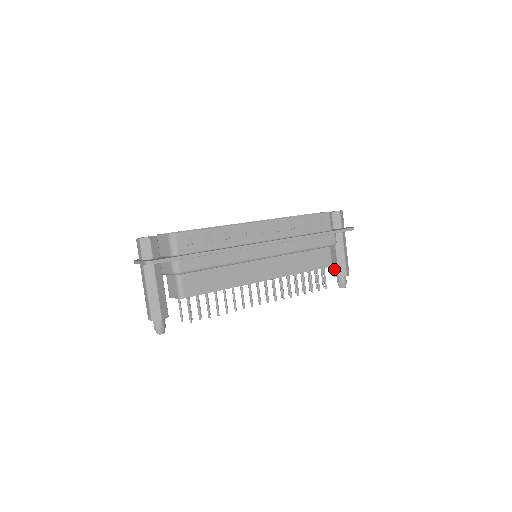
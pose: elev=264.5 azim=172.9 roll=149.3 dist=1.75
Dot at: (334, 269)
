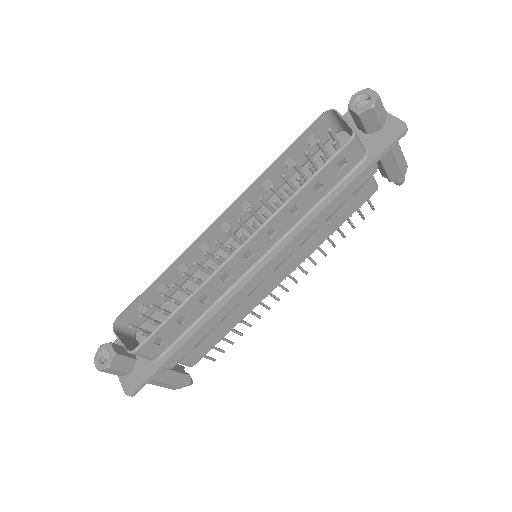
Dot at: (381, 172)
